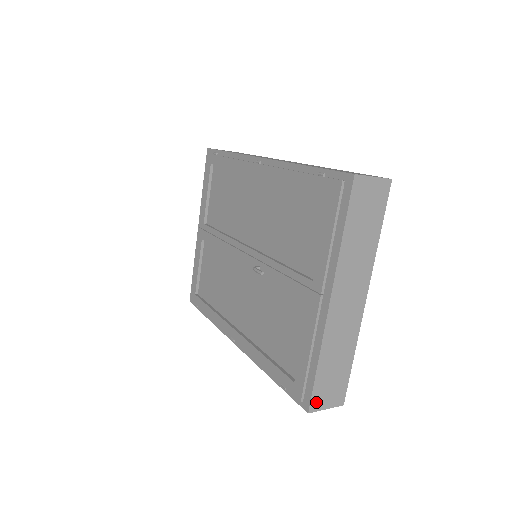
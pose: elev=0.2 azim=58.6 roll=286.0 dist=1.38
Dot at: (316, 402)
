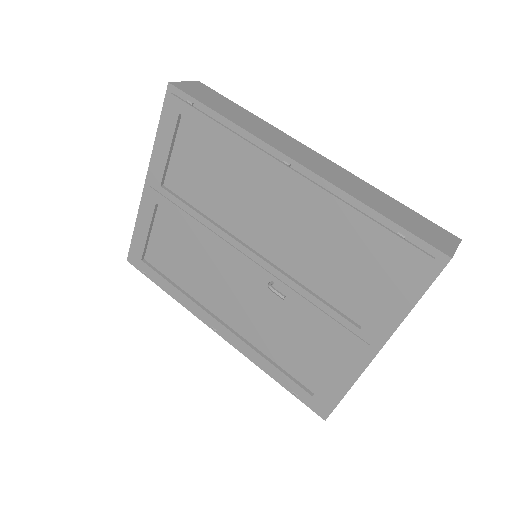
Dot at: occluded
